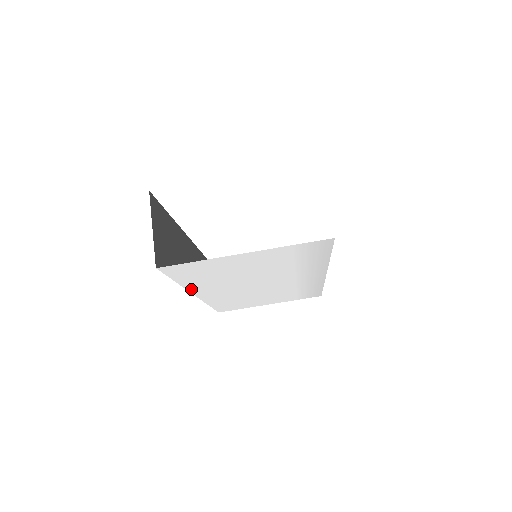
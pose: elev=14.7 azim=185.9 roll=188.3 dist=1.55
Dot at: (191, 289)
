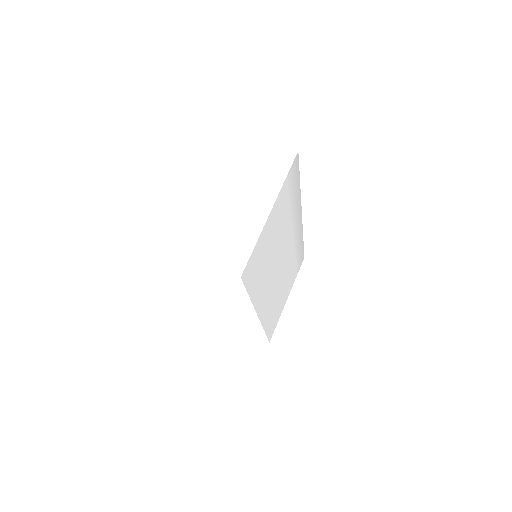
Dot at: (255, 305)
